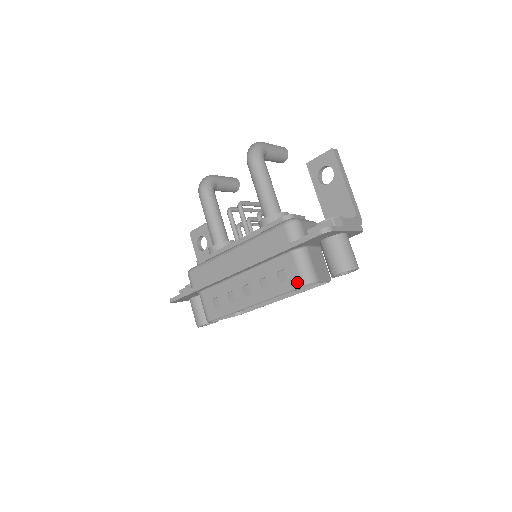
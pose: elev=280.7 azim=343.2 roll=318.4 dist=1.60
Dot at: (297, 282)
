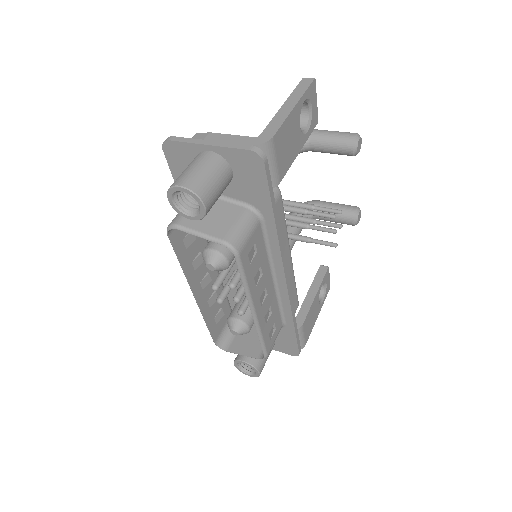
Dot at: (172, 233)
